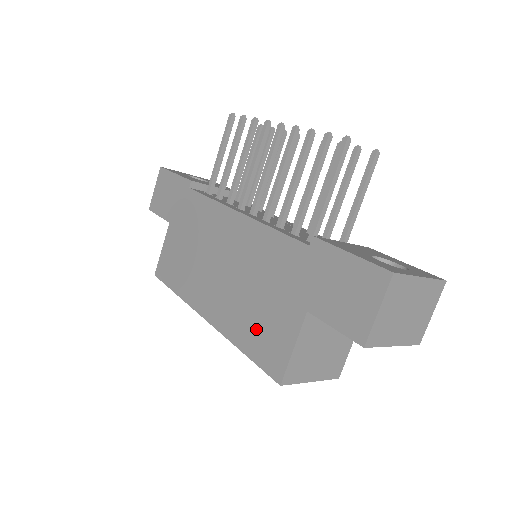
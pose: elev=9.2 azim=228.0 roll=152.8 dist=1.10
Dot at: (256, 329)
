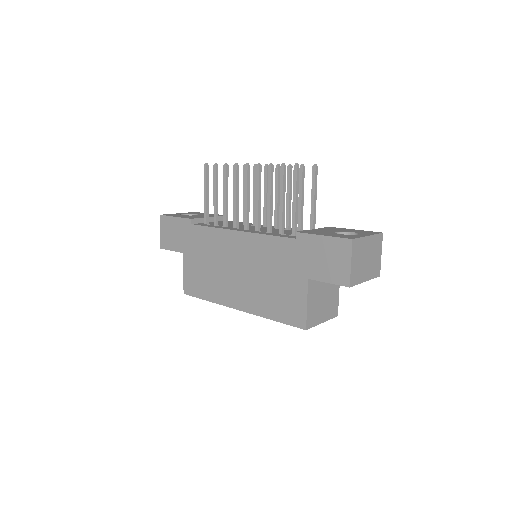
Dot at: (277, 302)
